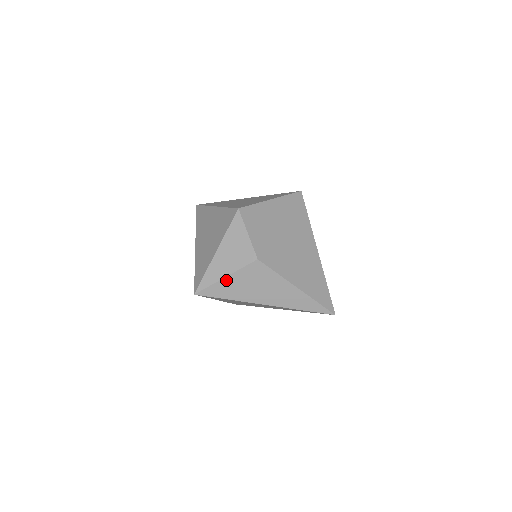
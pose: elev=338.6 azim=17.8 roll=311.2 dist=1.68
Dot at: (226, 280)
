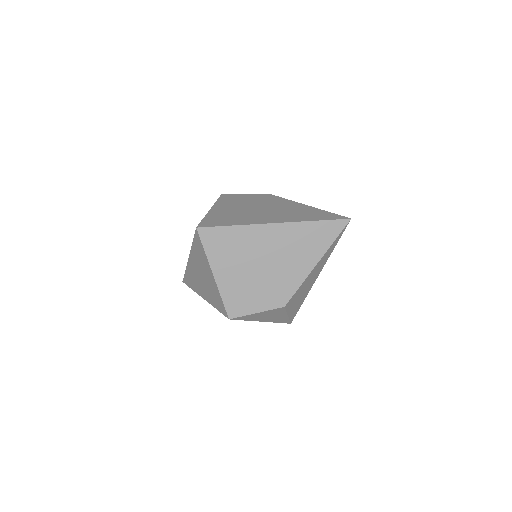
Dot at: (290, 314)
